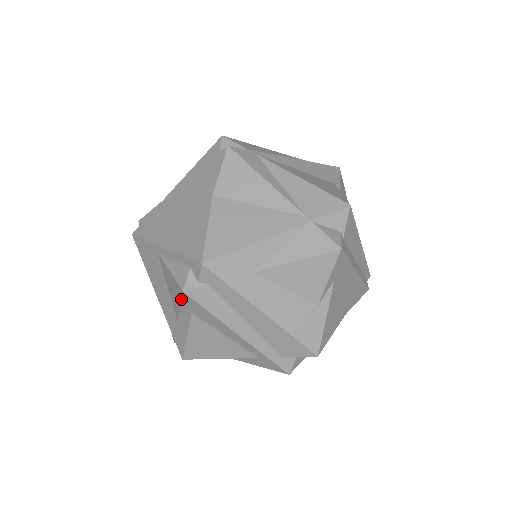
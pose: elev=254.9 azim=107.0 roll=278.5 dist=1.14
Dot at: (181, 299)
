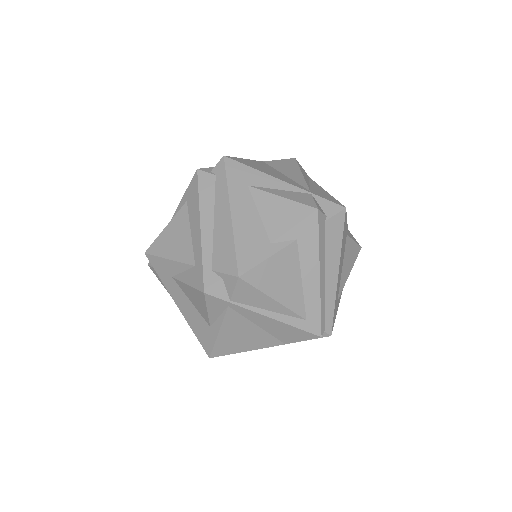
Dot at: (191, 181)
